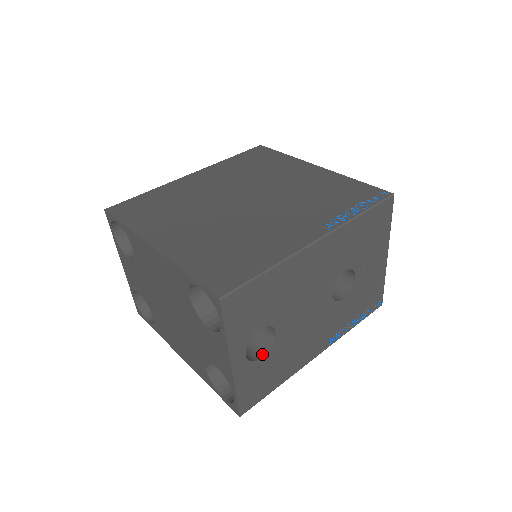
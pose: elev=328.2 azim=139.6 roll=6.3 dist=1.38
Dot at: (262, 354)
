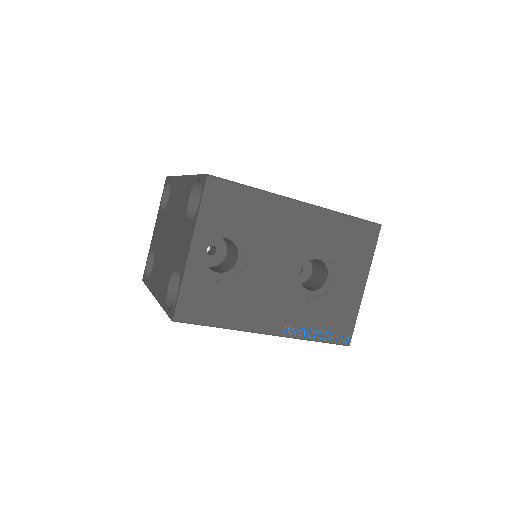
Dot at: (219, 272)
